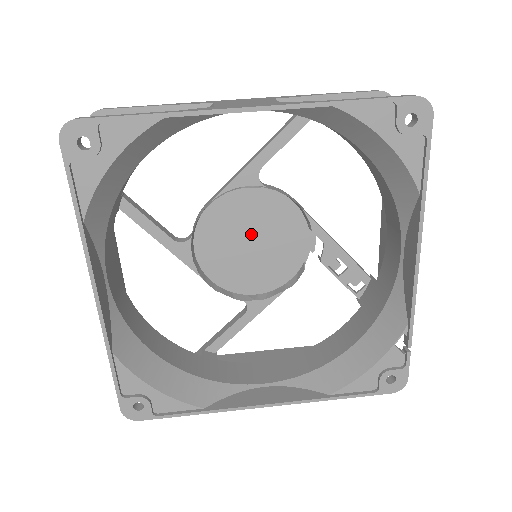
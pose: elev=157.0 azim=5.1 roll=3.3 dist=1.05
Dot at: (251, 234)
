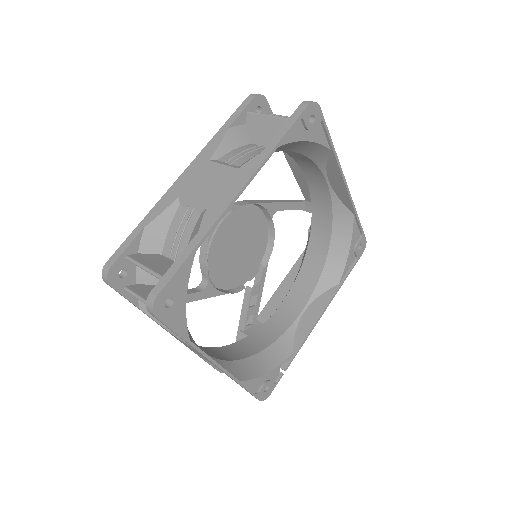
Dot at: (242, 241)
